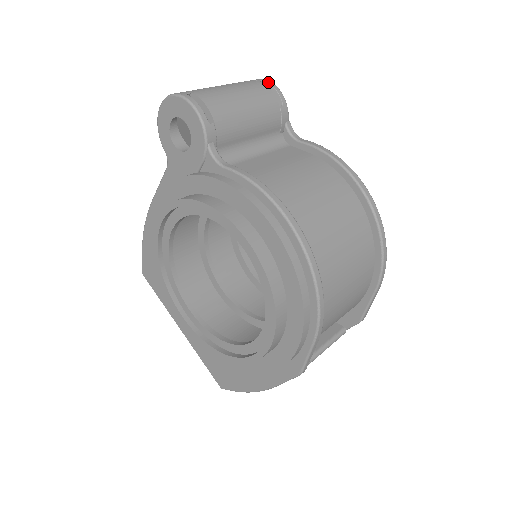
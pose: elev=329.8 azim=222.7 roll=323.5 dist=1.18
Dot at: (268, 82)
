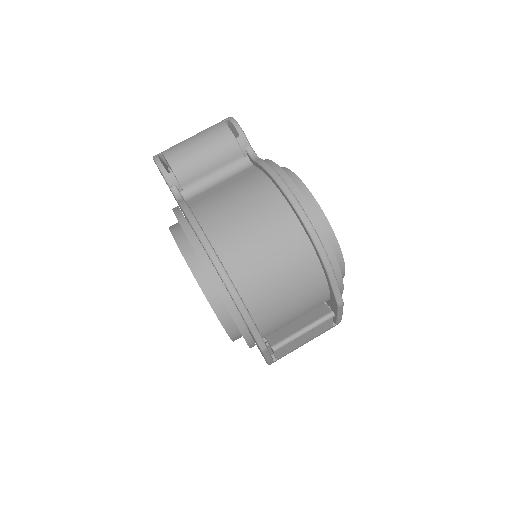
Dot at: (230, 120)
